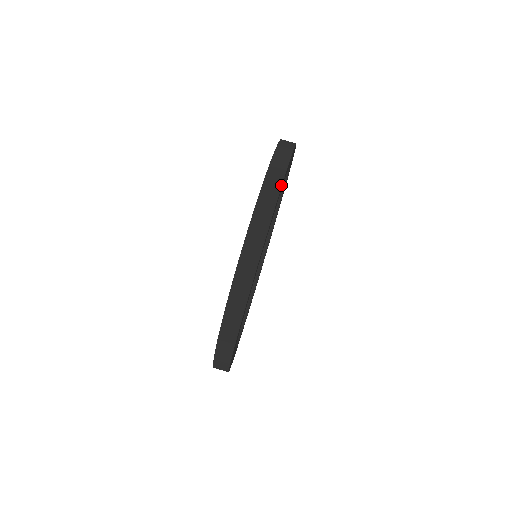
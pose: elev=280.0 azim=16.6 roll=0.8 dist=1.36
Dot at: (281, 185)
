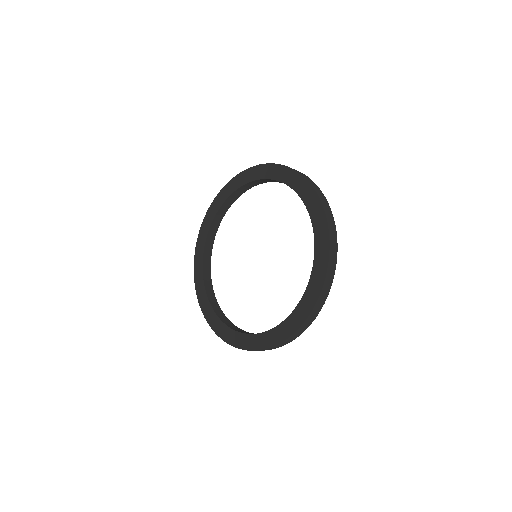
Dot at: occluded
